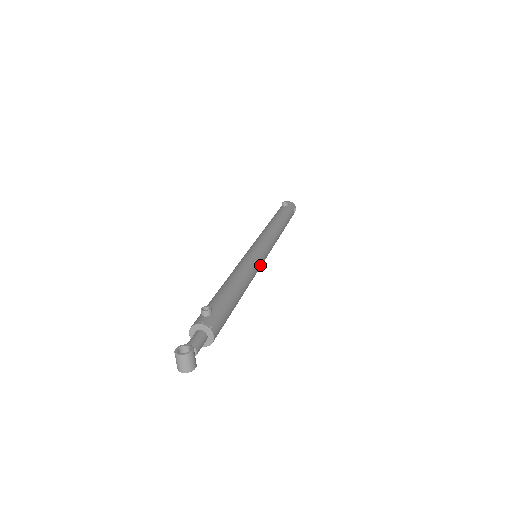
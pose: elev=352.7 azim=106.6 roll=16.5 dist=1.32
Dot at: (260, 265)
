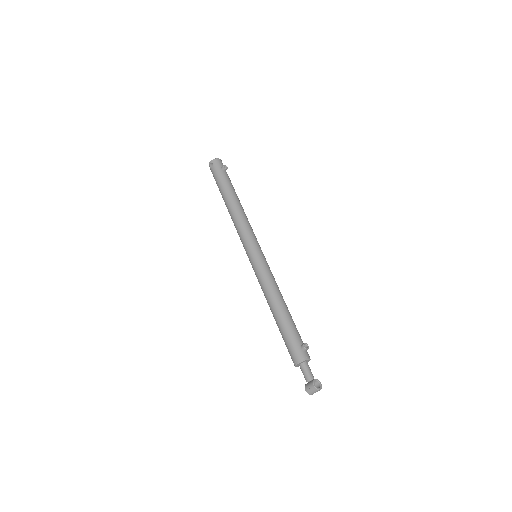
Dot at: occluded
